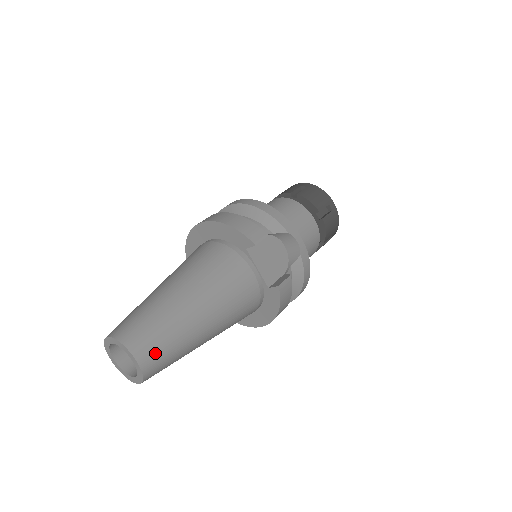
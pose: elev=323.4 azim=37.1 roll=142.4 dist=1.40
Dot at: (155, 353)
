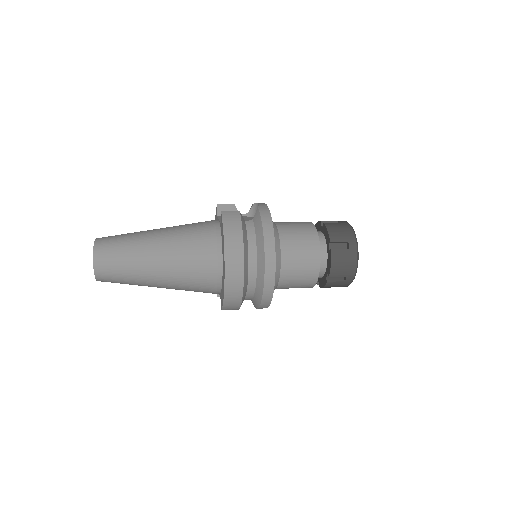
Dot at: (109, 239)
